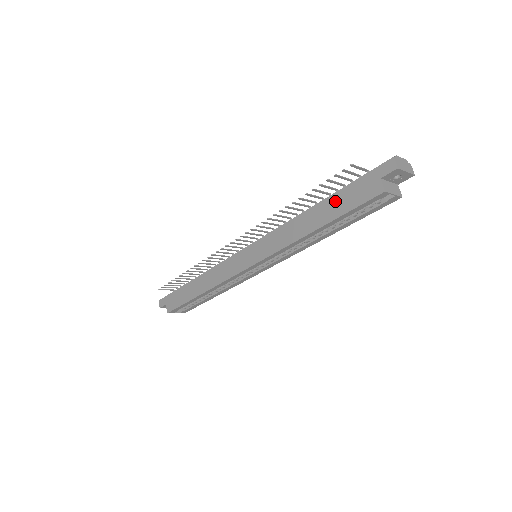
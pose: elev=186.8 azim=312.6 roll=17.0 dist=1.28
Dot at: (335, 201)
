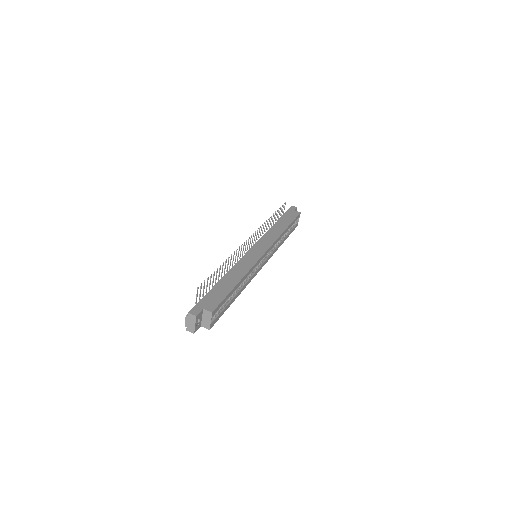
Dot at: (284, 219)
